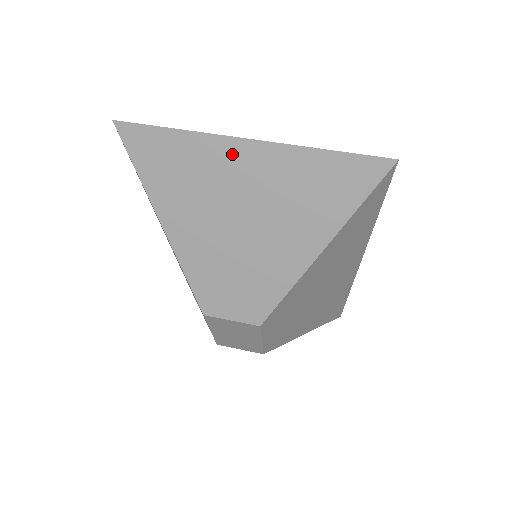
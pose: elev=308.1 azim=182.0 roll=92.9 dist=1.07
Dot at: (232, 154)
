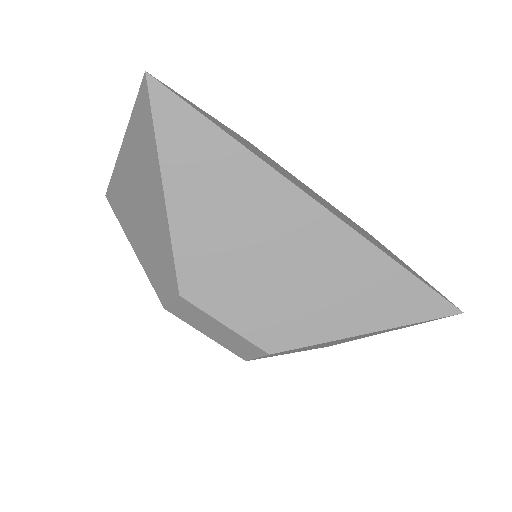
Dot at: (123, 165)
